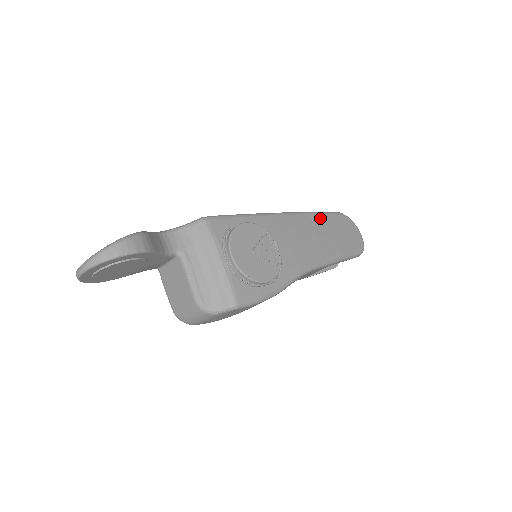
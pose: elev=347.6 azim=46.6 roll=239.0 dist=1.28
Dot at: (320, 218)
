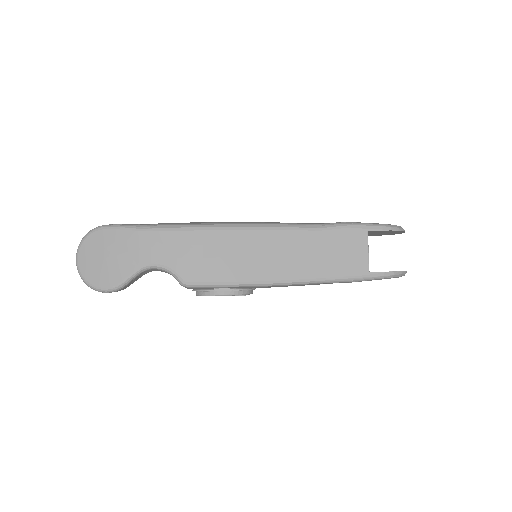
Dot at: occluded
